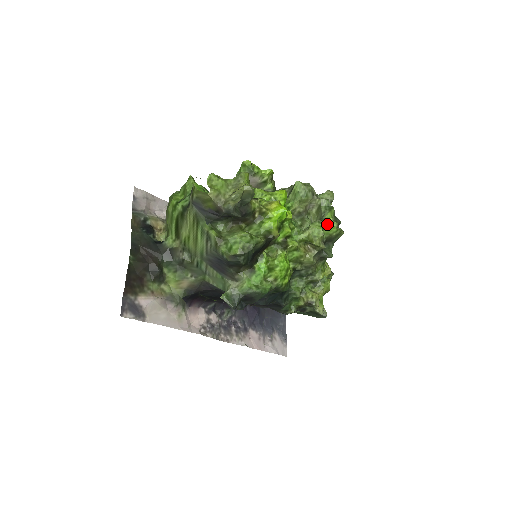
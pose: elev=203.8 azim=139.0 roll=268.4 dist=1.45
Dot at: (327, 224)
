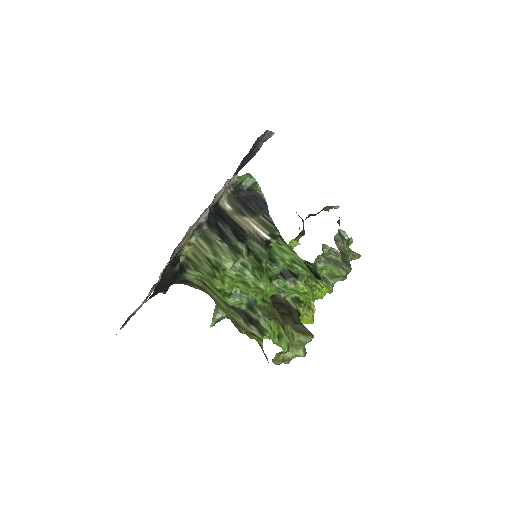
Dot at: (329, 292)
